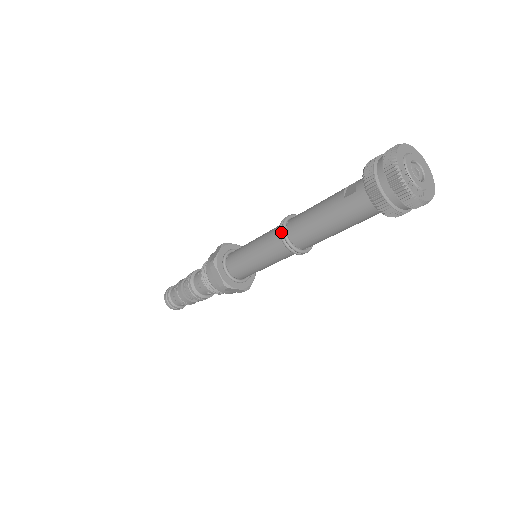
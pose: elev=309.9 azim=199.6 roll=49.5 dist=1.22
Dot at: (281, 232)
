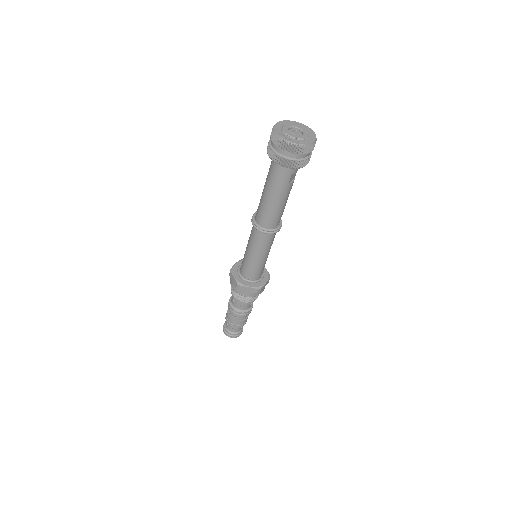
Dot at: (252, 220)
